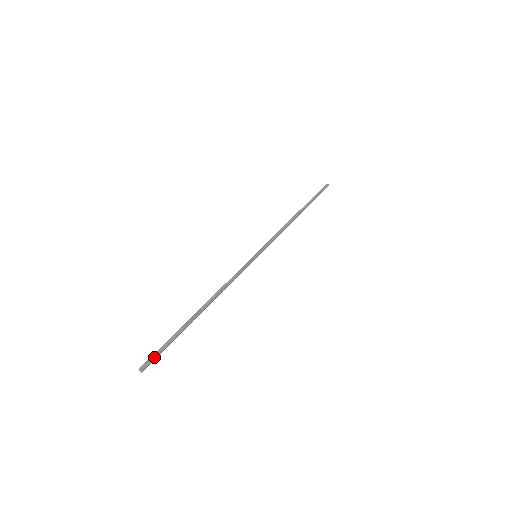
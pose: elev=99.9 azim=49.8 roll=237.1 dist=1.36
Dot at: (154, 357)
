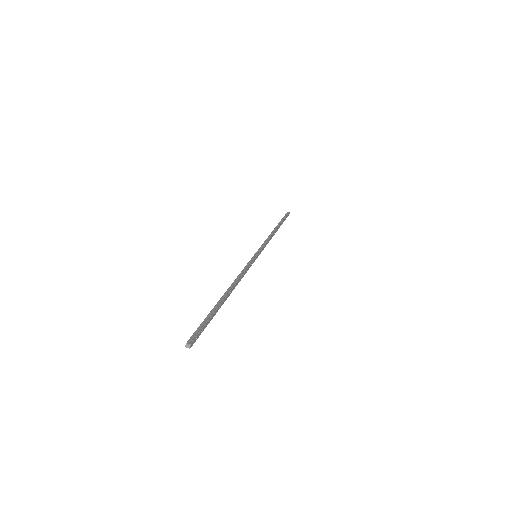
Dot at: (198, 332)
